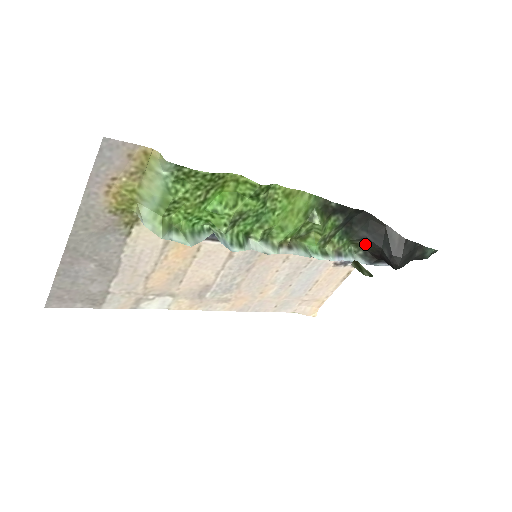
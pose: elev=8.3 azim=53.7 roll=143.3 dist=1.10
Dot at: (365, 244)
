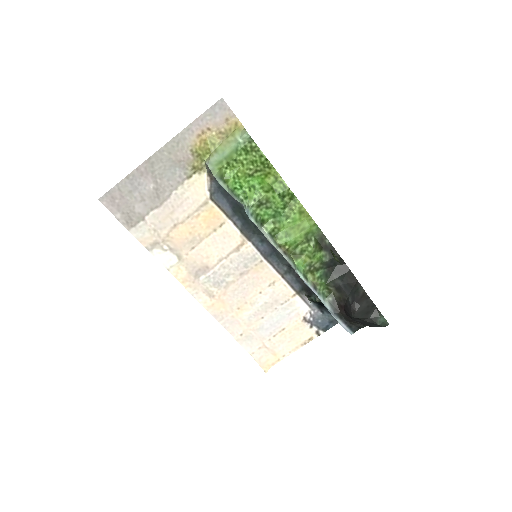
Dot at: (337, 291)
